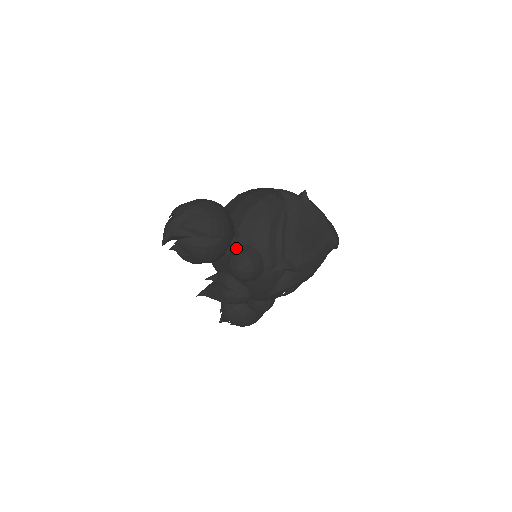
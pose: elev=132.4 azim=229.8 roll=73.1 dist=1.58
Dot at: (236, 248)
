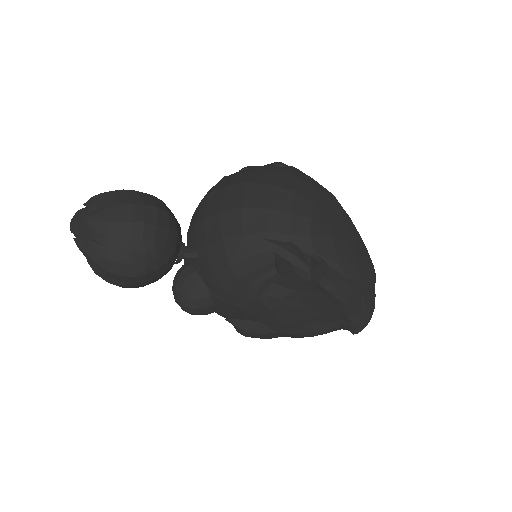
Dot at: (188, 270)
